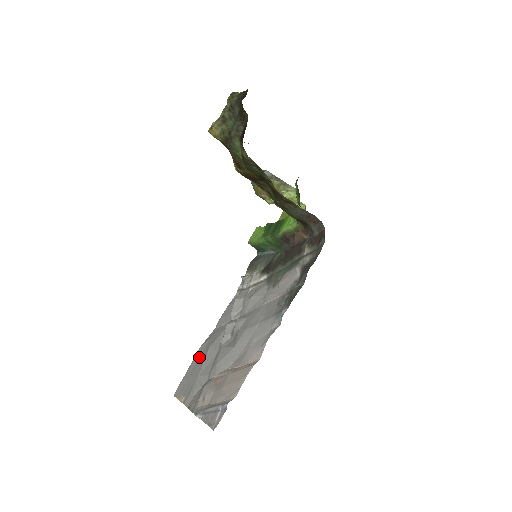
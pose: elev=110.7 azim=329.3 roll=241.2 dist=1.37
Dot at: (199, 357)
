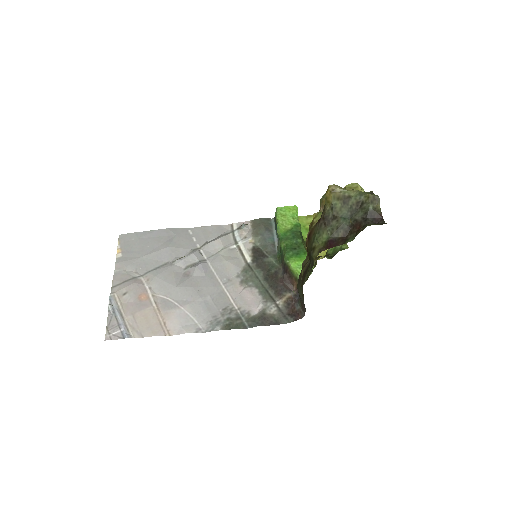
Dot at: (158, 238)
